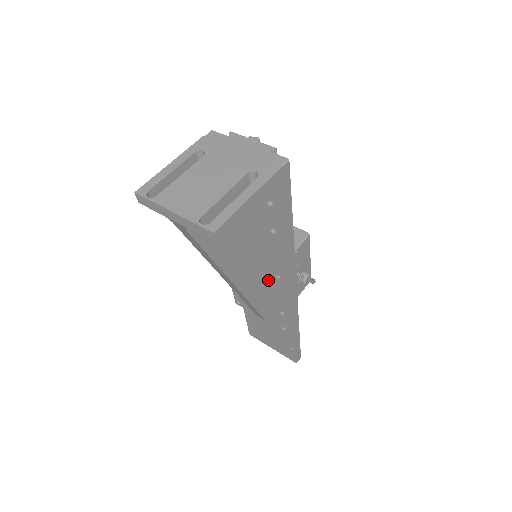
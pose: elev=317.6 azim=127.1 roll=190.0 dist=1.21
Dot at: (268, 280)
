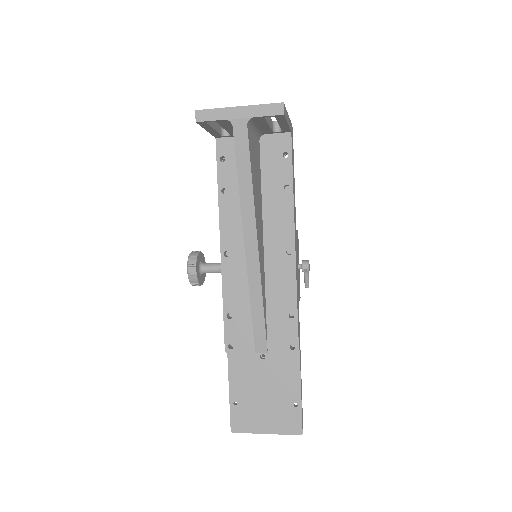
Dot at: (276, 266)
